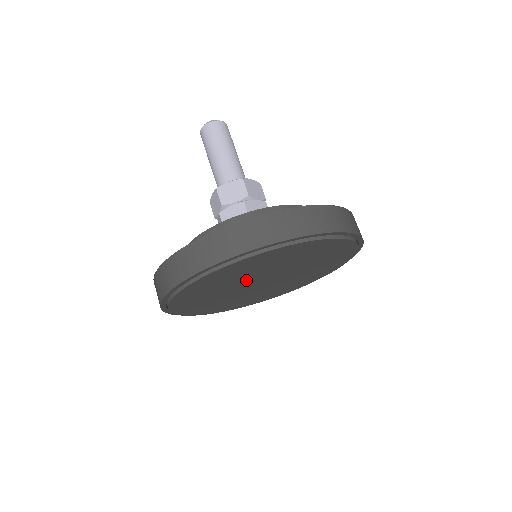
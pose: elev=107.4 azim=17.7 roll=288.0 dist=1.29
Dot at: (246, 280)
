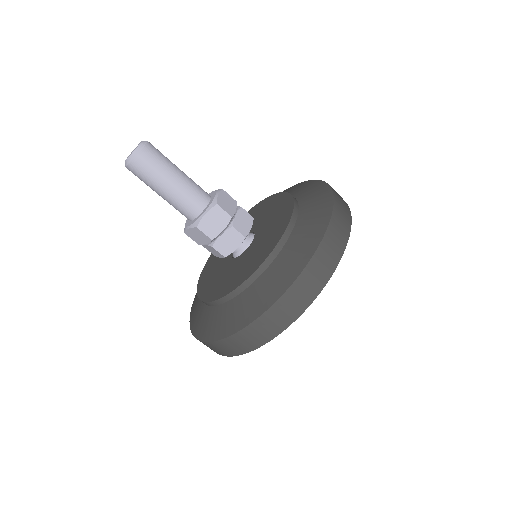
Dot at: occluded
